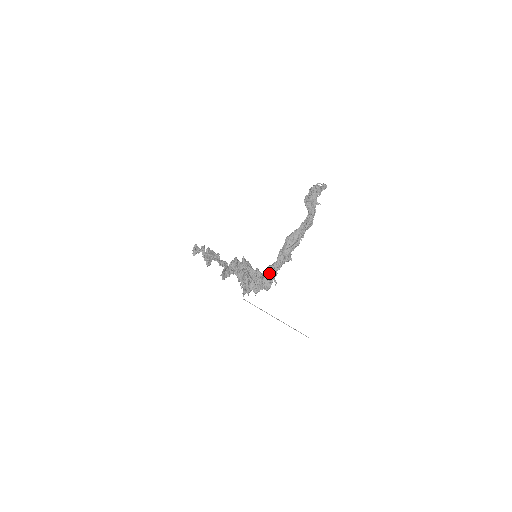
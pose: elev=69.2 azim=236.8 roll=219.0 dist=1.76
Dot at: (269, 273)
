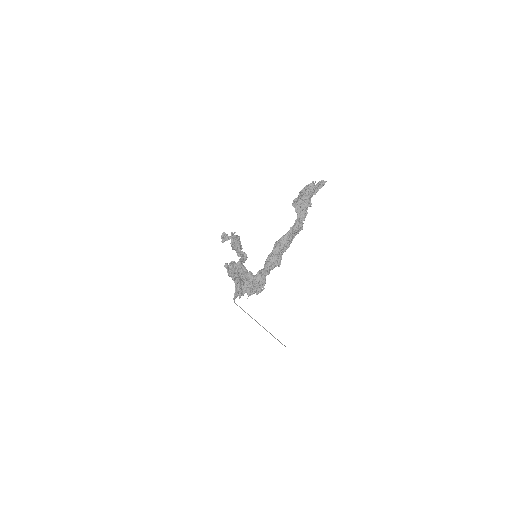
Dot at: (259, 278)
